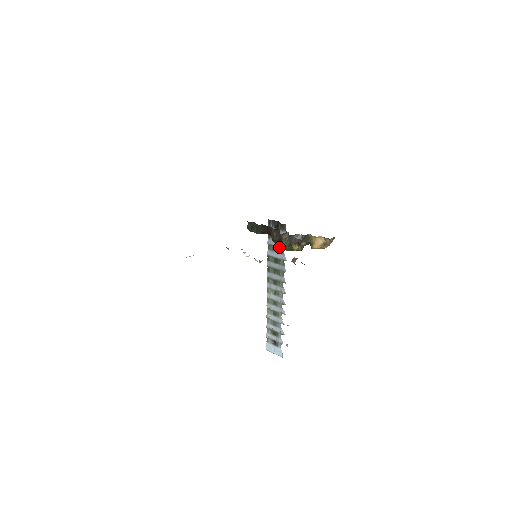
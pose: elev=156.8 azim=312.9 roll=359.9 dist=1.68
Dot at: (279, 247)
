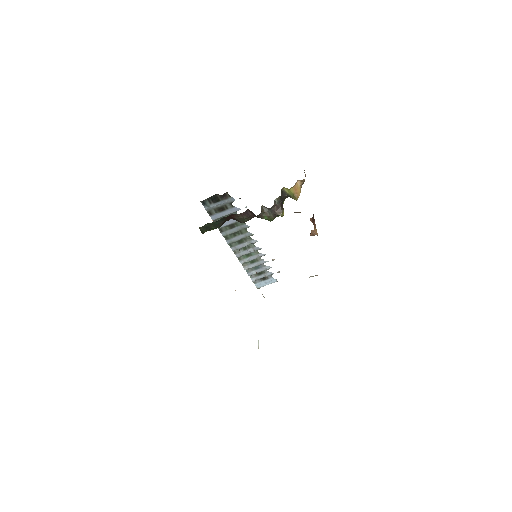
Dot at: (229, 214)
